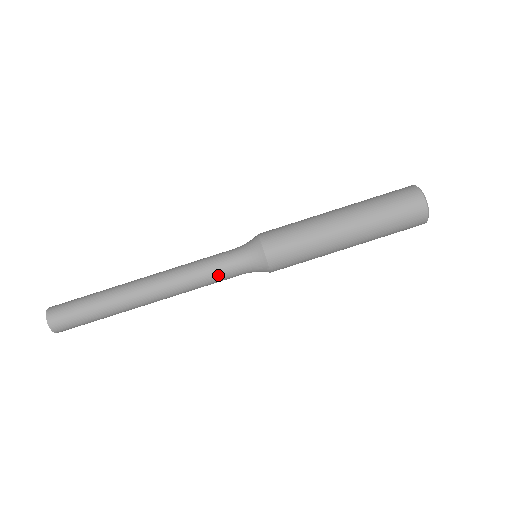
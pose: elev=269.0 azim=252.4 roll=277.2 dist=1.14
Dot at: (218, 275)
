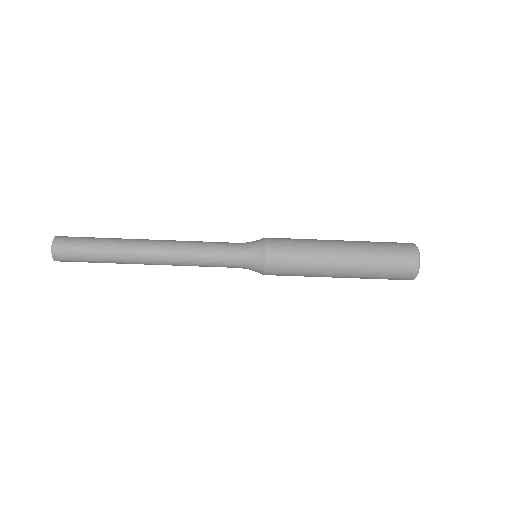
Dot at: occluded
